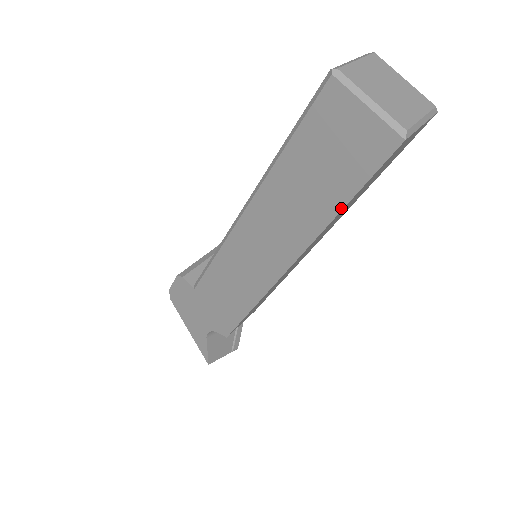
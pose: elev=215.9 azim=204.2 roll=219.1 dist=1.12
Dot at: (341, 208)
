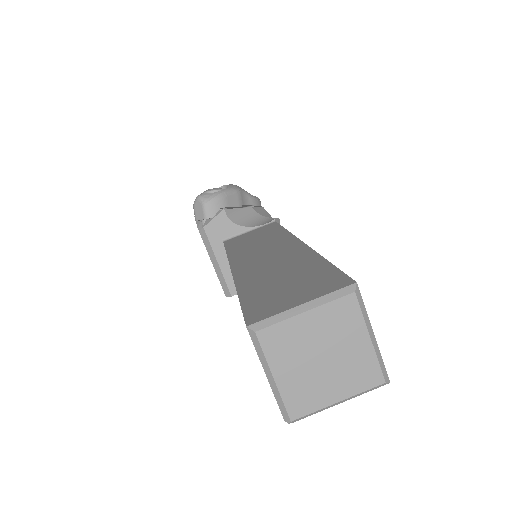
Dot at: occluded
